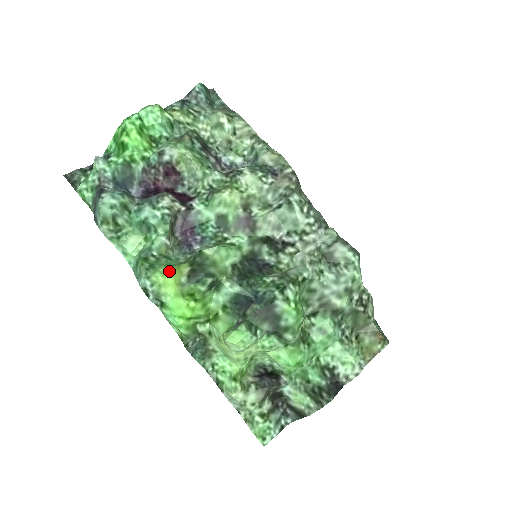
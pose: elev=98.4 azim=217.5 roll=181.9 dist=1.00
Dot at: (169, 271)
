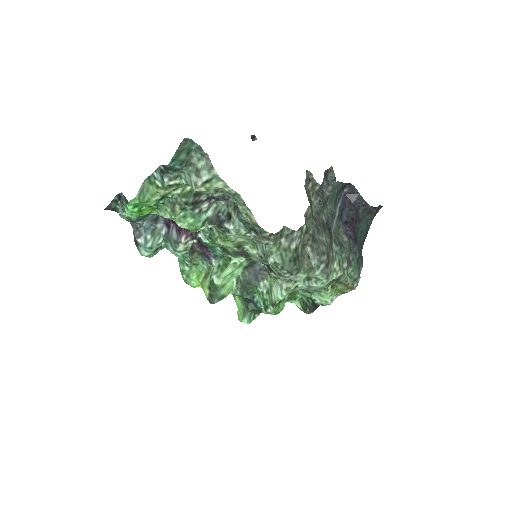
Dot at: (199, 282)
